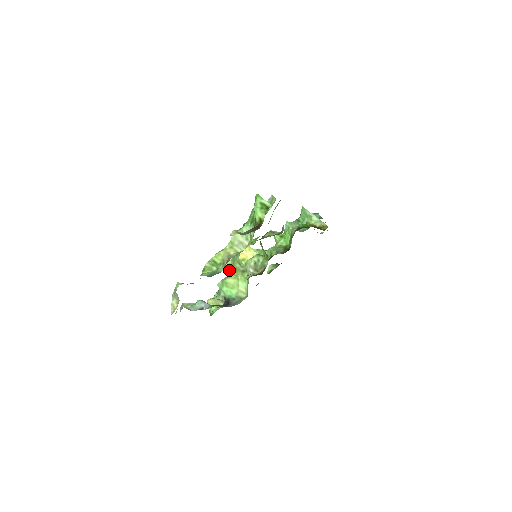
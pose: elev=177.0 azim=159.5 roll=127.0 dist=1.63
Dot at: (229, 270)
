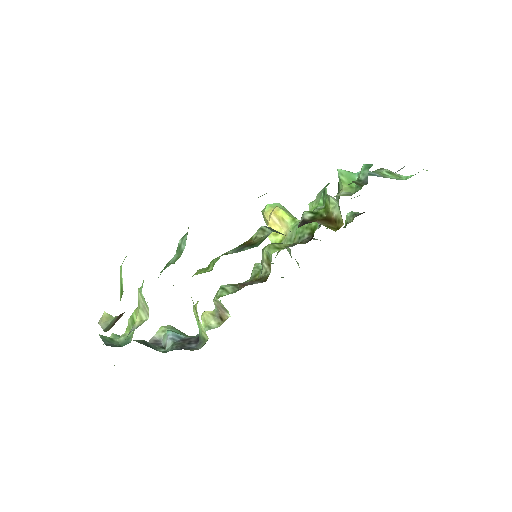
Dot at: occluded
